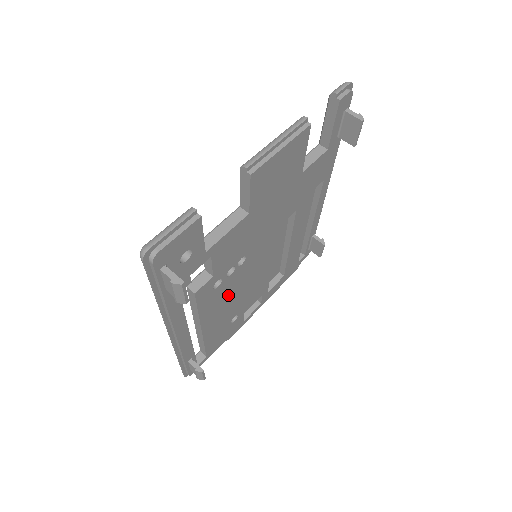
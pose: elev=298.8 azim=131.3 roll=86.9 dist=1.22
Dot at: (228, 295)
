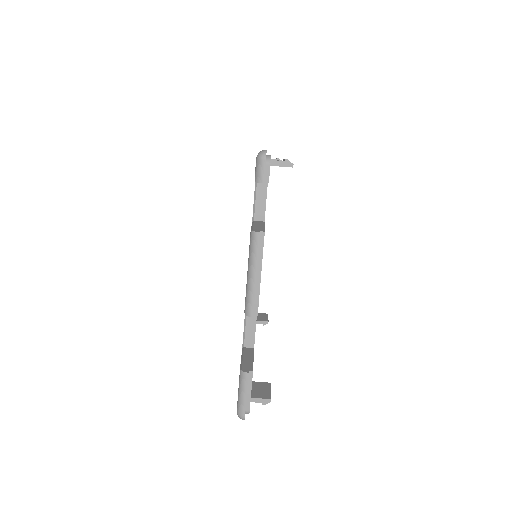
Dot at: occluded
